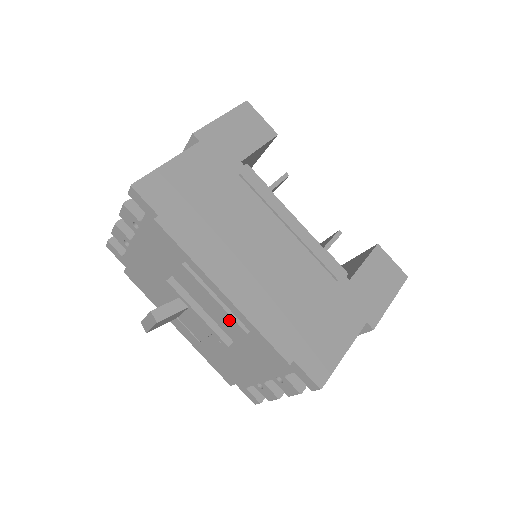
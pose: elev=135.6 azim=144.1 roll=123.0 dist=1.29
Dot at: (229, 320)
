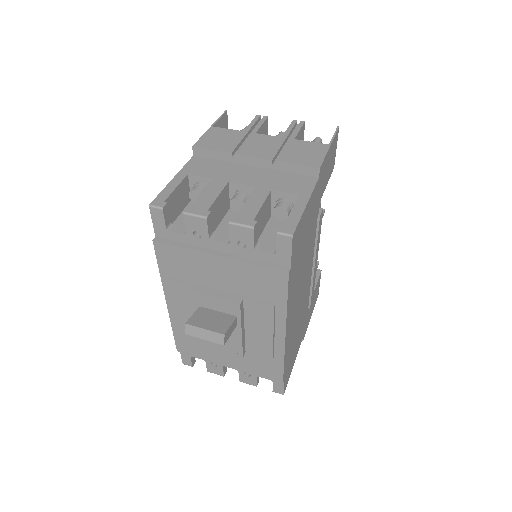
Dot at: (266, 347)
